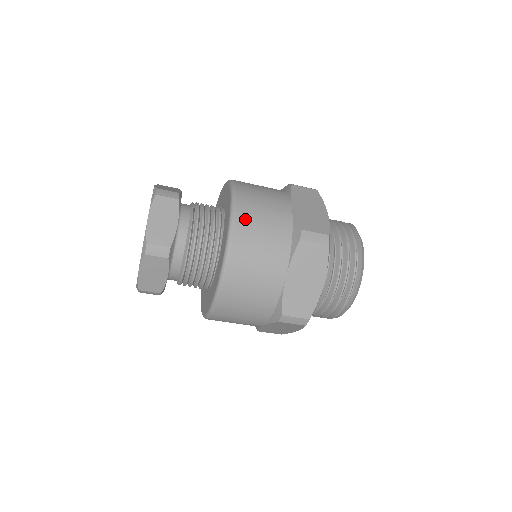
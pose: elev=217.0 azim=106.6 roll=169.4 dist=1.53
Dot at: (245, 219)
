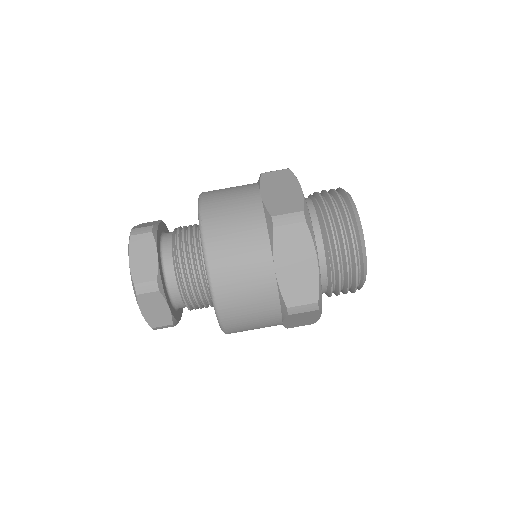
Dot at: (214, 227)
